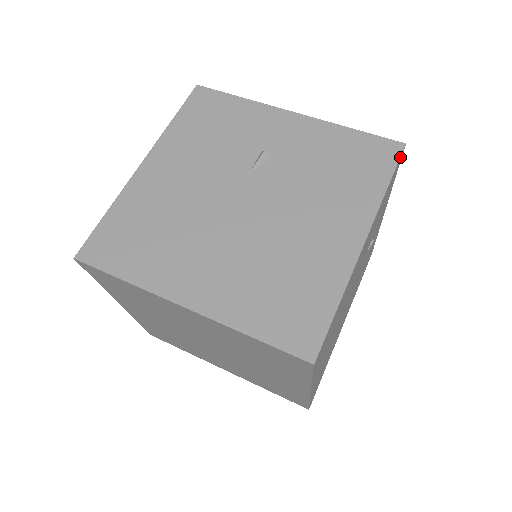
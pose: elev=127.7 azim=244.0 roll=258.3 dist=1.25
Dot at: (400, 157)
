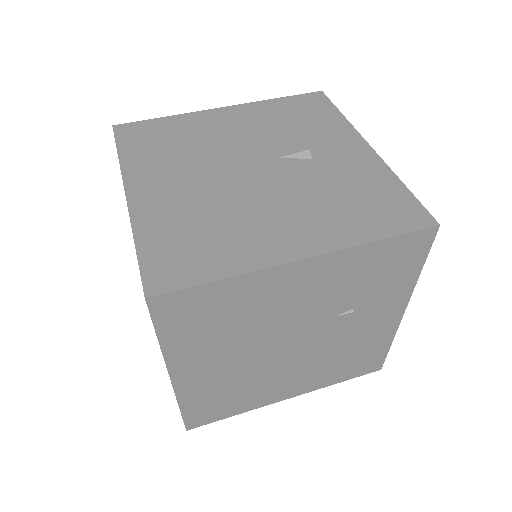
Dot at: (421, 230)
